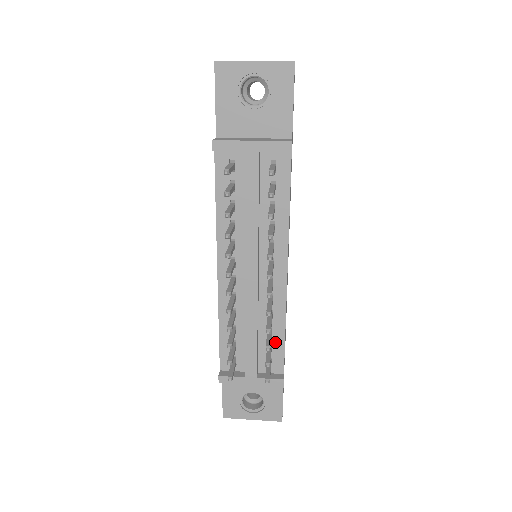
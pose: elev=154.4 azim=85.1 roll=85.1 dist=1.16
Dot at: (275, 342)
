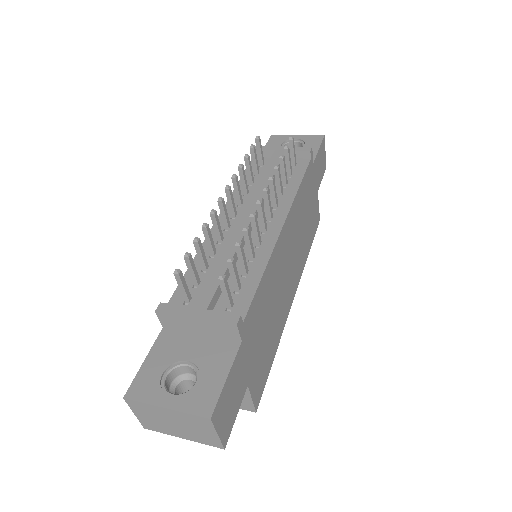
Dot at: (247, 284)
